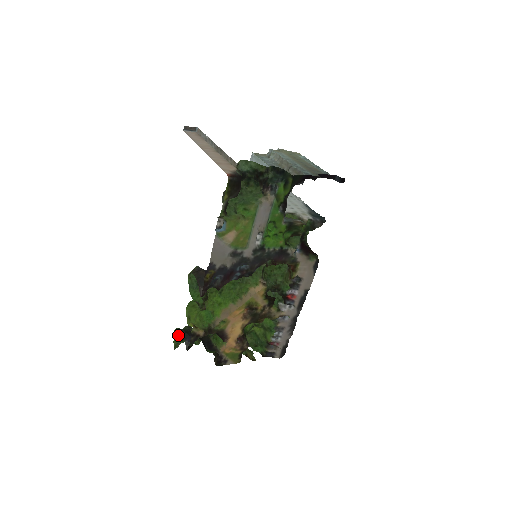
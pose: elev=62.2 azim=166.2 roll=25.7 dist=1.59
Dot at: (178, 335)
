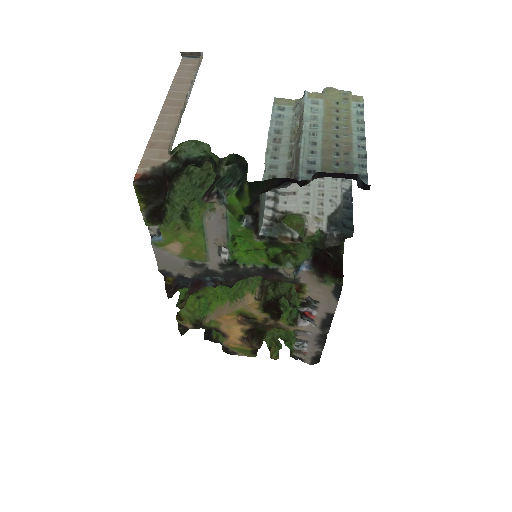
Dot at: occluded
